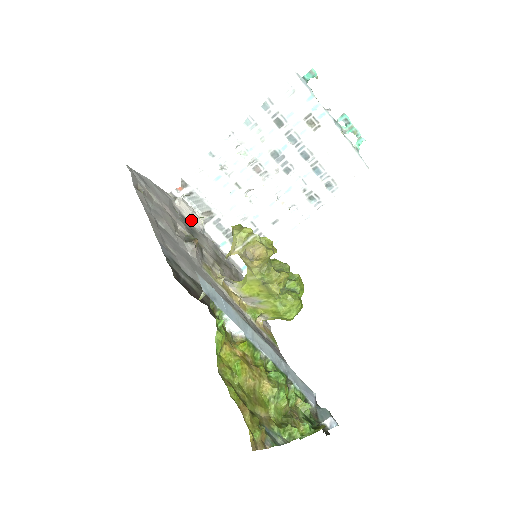
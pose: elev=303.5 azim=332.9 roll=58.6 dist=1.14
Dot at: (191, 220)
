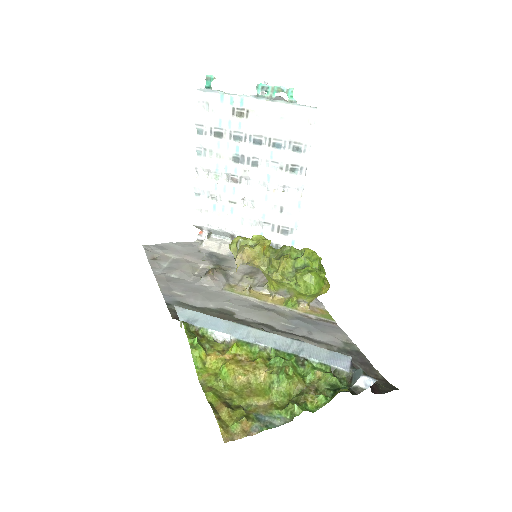
Dot at: (221, 251)
